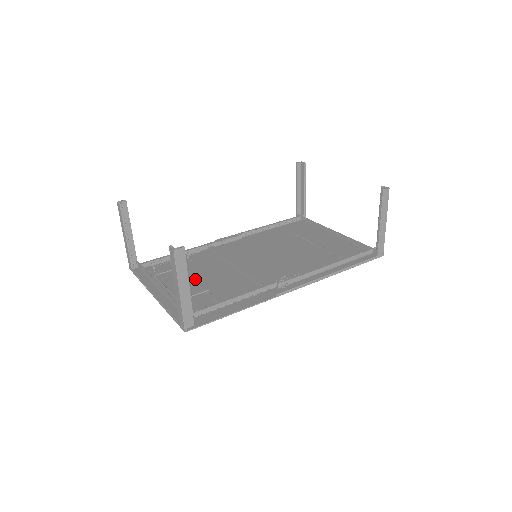
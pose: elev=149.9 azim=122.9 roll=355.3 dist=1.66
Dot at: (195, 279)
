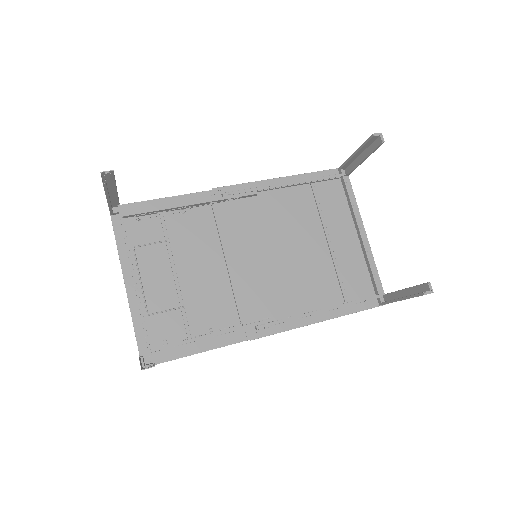
Dot at: (176, 275)
